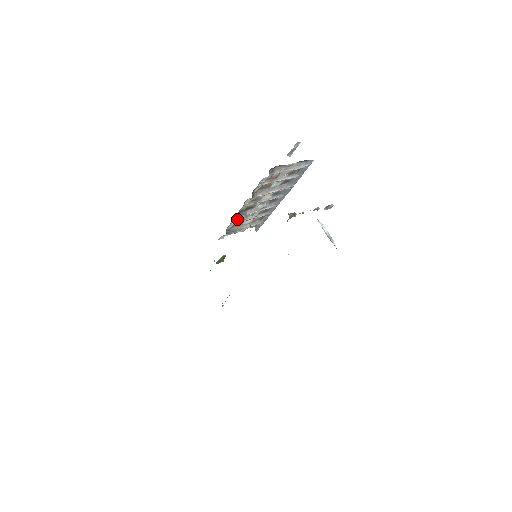
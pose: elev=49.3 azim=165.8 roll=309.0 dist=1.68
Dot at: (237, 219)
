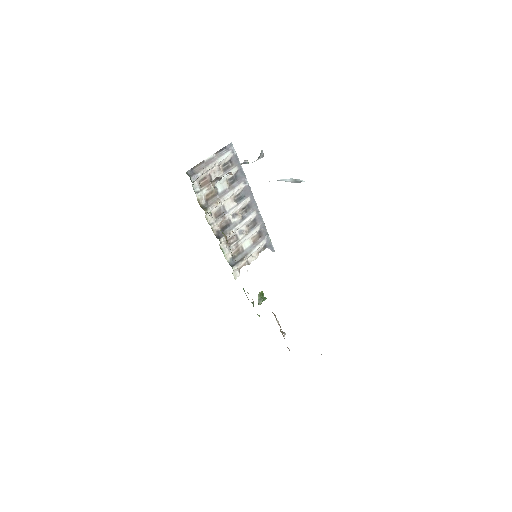
Dot at: (228, 246)
